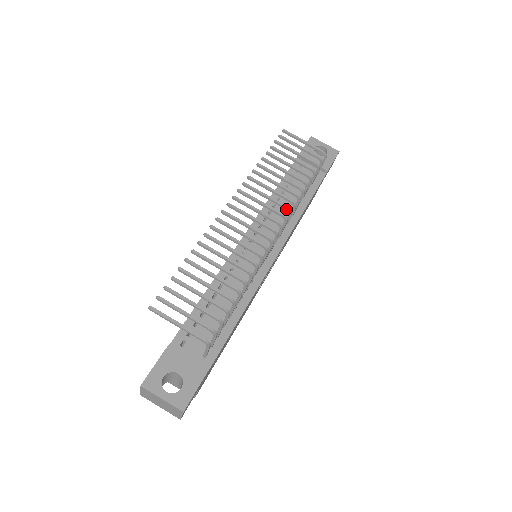
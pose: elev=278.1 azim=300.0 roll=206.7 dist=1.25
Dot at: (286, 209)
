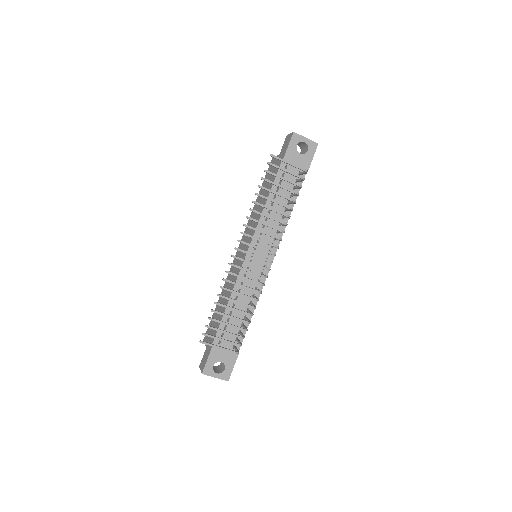
Dot at: (278, 239)
